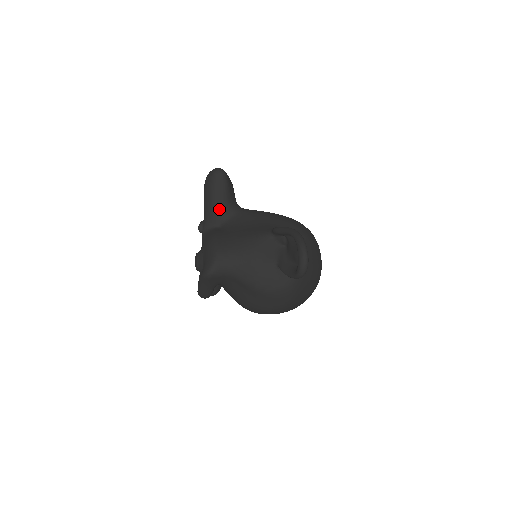
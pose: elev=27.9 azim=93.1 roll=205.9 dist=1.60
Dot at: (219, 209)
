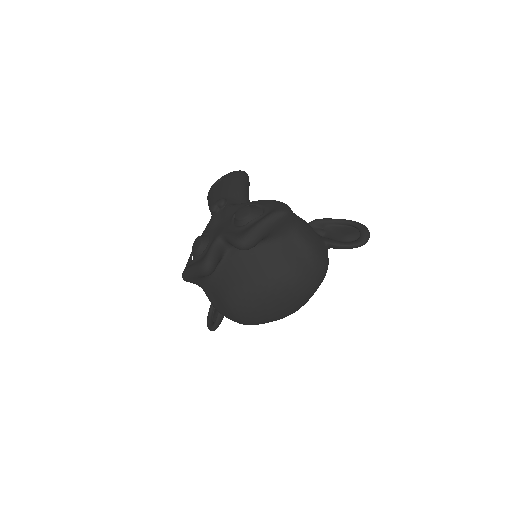
Dot at: (247, 196)
